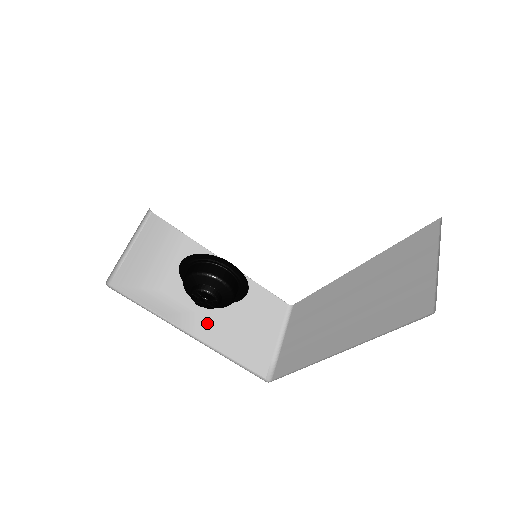
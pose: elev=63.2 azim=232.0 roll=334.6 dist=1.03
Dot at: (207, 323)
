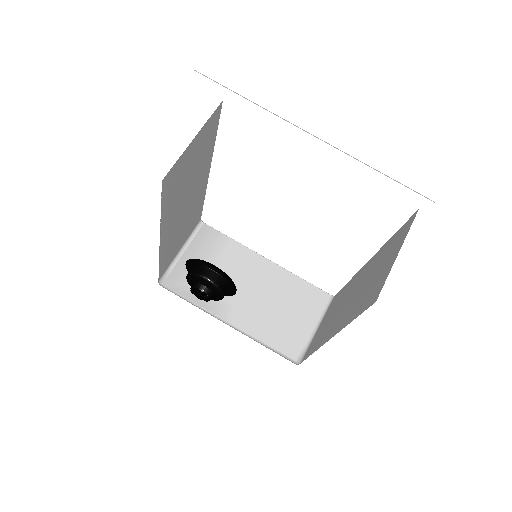
Dot at: (244, 313)
